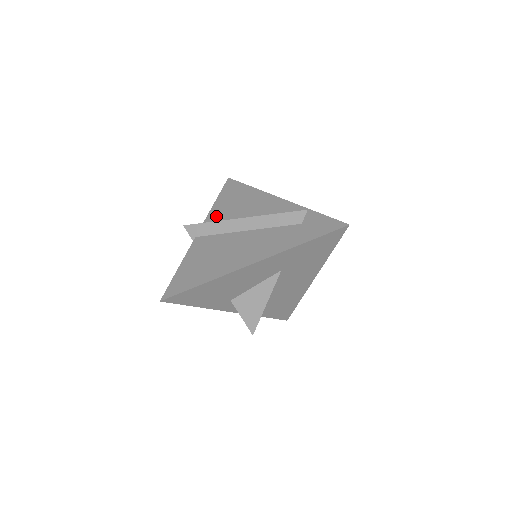
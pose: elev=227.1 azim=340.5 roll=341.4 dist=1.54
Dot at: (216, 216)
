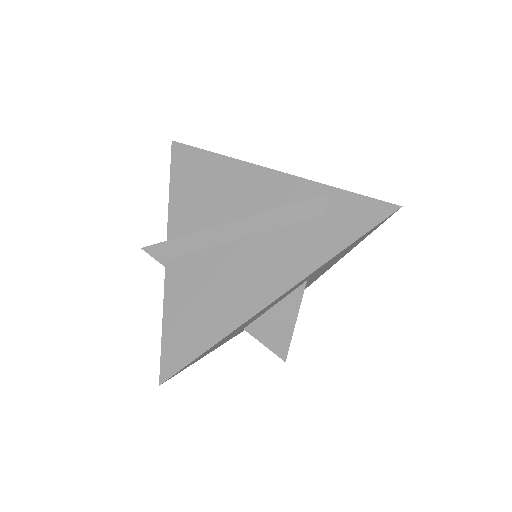
Dot at: (182, 217)
